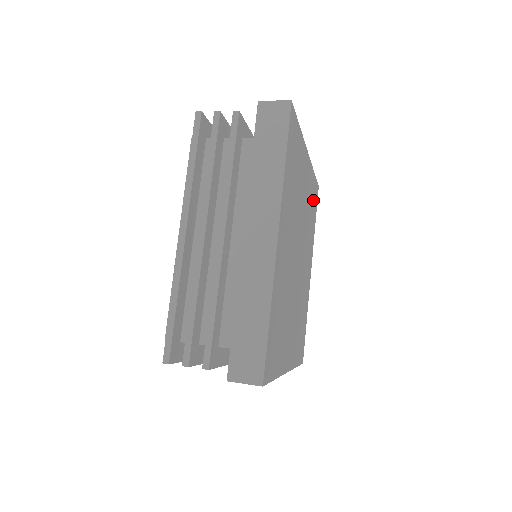
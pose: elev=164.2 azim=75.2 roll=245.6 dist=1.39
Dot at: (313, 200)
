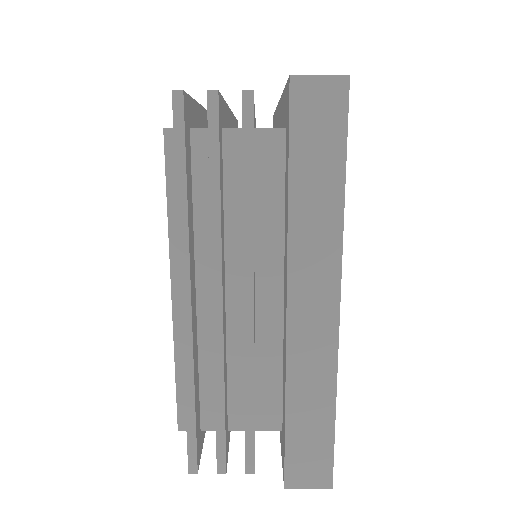
Dot at: occluded
